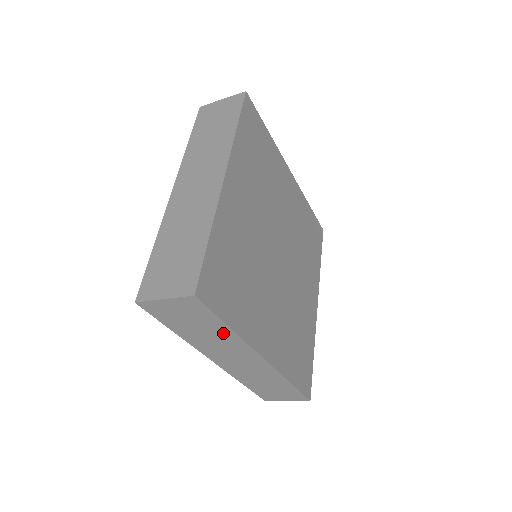
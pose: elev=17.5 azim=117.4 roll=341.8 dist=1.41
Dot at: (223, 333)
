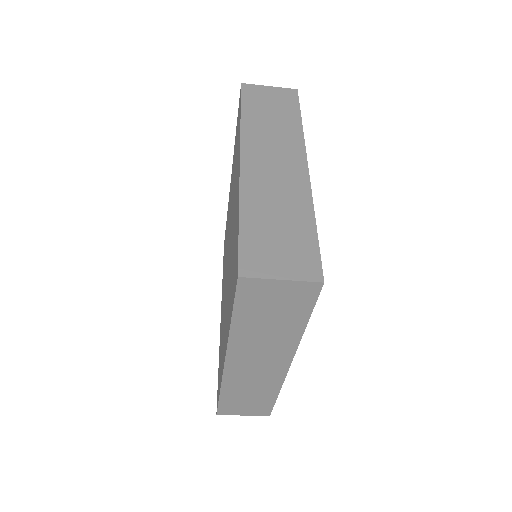
Dot at: (289, 330)
